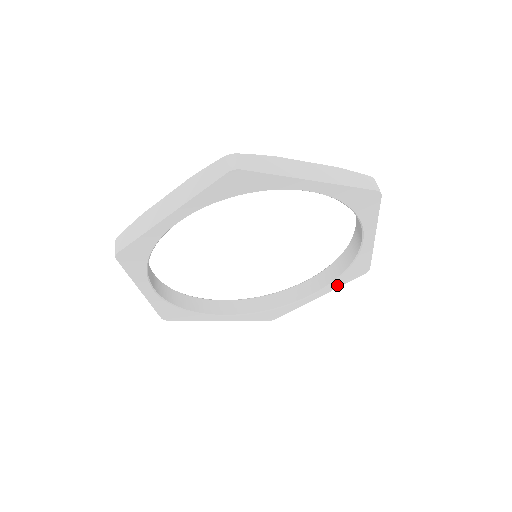
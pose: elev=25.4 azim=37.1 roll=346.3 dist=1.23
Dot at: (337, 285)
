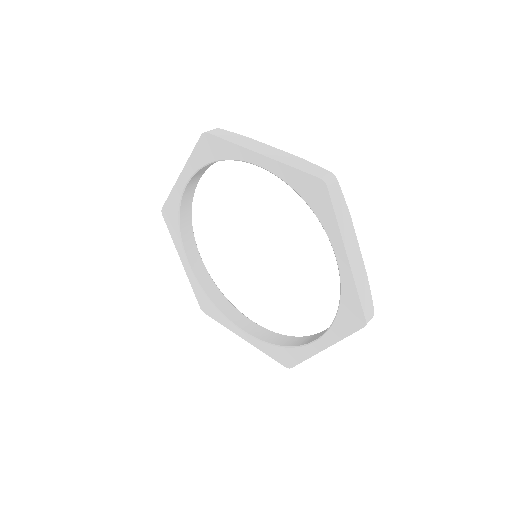
Dot at: (262, 348)
